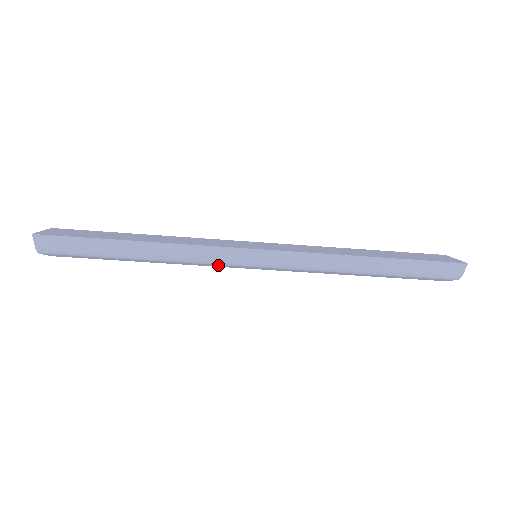
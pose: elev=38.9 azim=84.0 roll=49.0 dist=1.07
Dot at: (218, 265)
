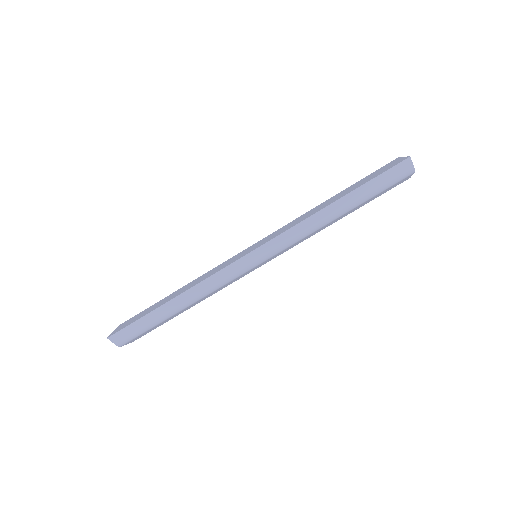
Dot at: occluded
